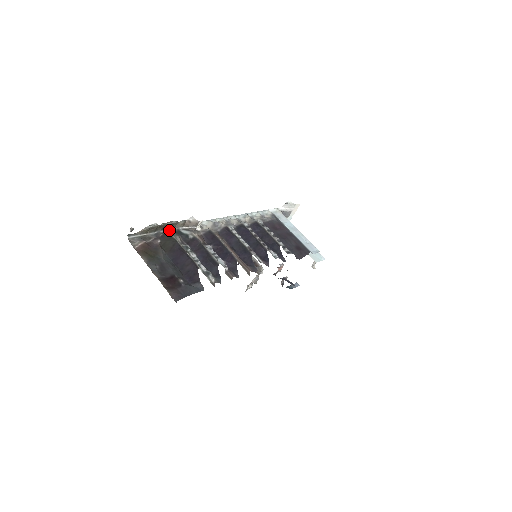
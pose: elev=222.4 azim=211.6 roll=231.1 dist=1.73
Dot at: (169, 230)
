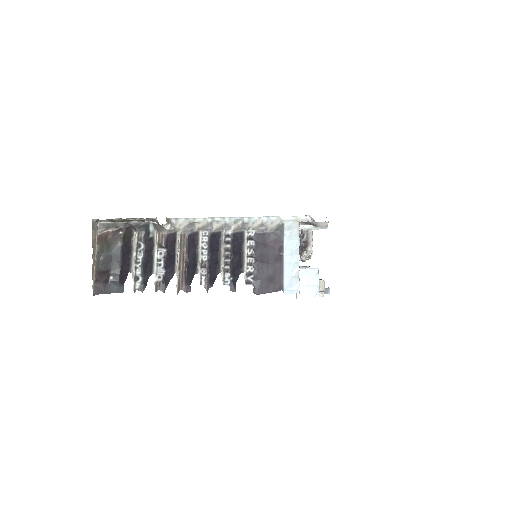
Dot at: (139, 222)
